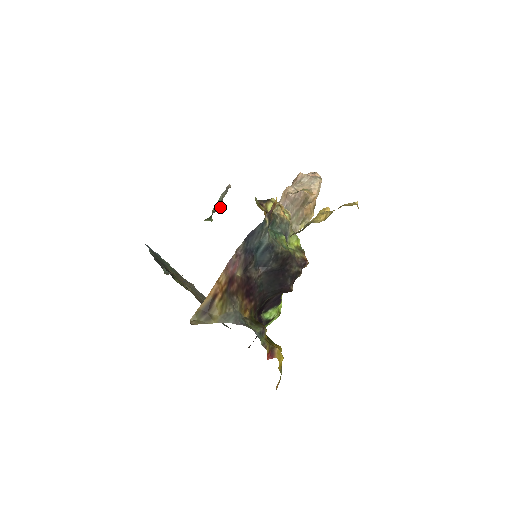
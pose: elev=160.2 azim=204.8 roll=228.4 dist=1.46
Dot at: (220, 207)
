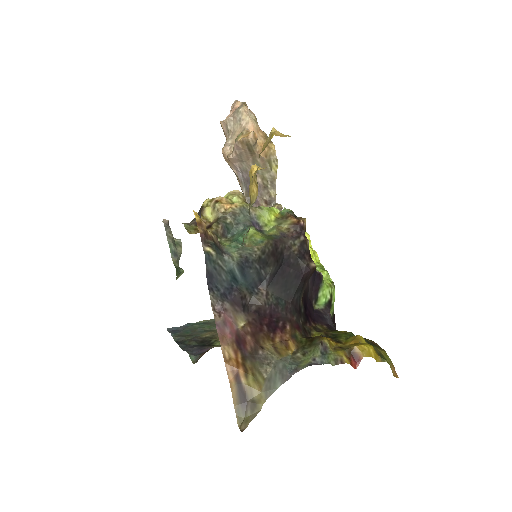
Dot at: (179, 248)
